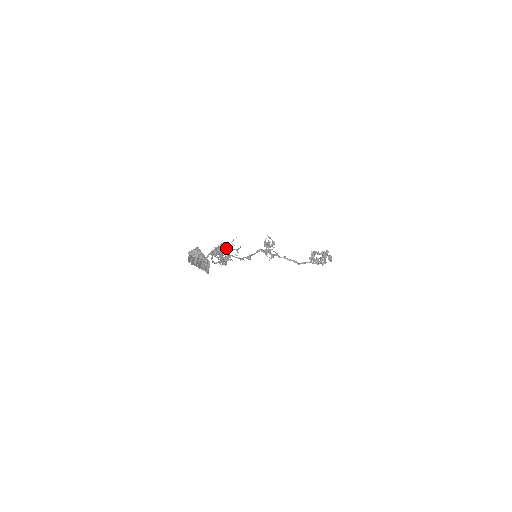
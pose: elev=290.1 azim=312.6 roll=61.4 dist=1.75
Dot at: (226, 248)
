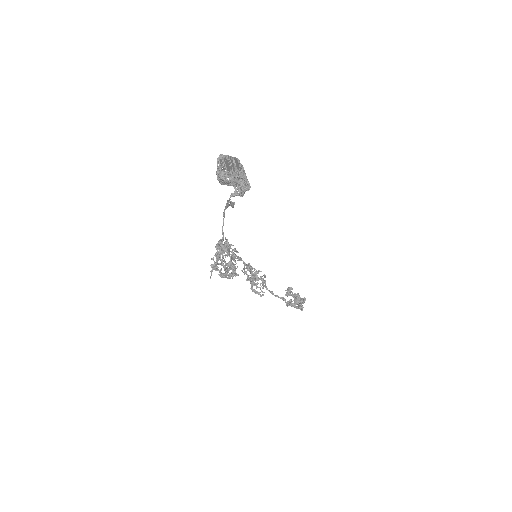
Dot at: (226, 243)
